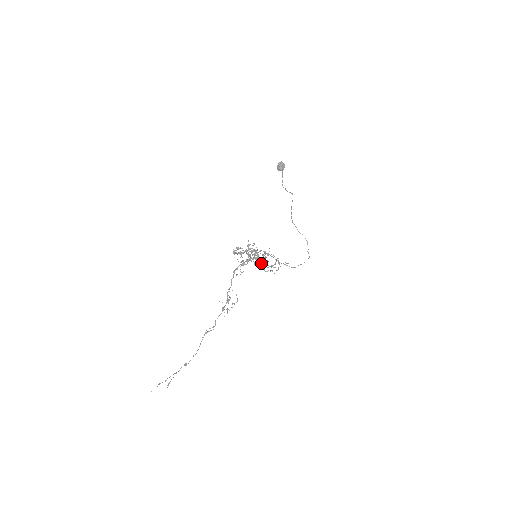
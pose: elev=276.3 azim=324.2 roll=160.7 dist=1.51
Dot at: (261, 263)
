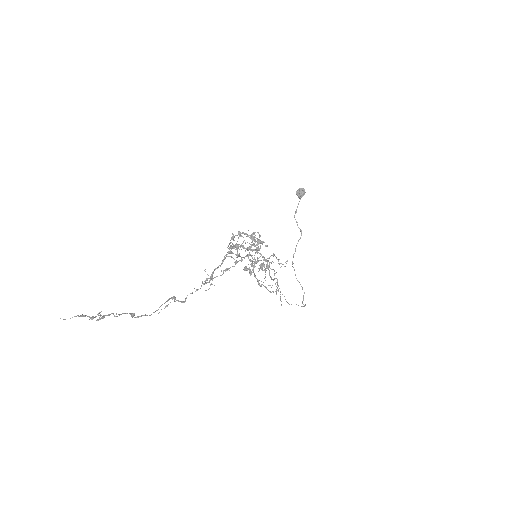
Dot at: (259, 268)
